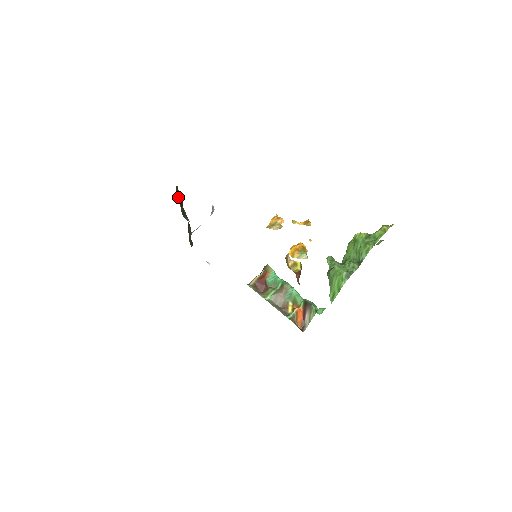
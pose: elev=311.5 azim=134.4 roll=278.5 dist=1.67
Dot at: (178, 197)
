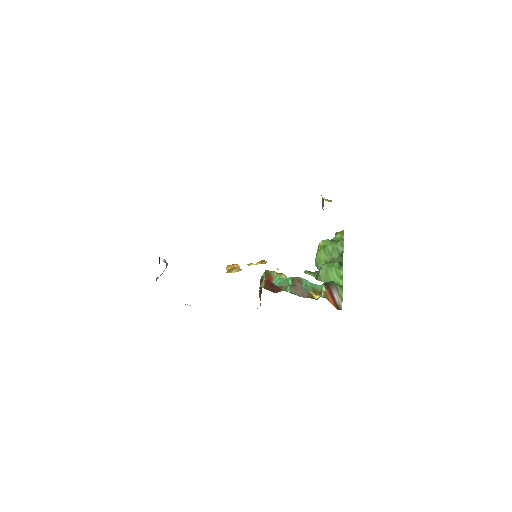
Dot at: occluded
